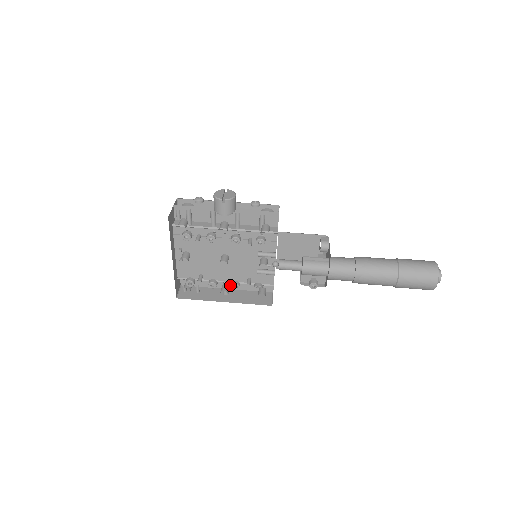
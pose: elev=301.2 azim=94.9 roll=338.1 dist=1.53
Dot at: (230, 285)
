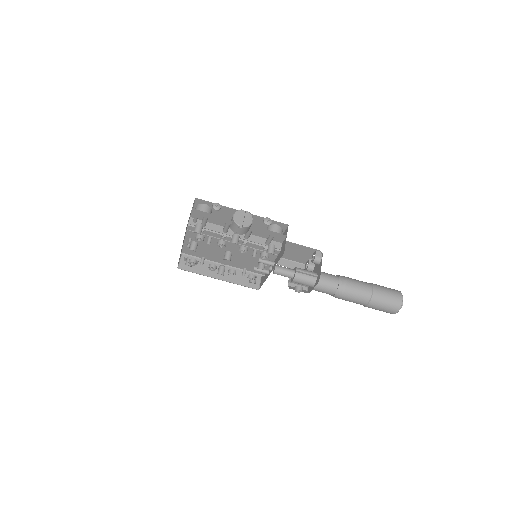
Dot at: occluded
